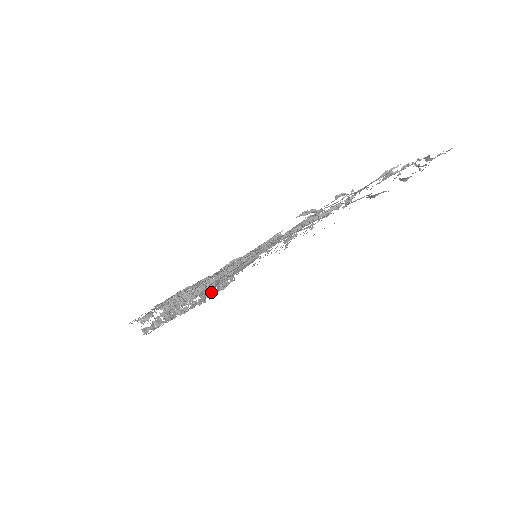
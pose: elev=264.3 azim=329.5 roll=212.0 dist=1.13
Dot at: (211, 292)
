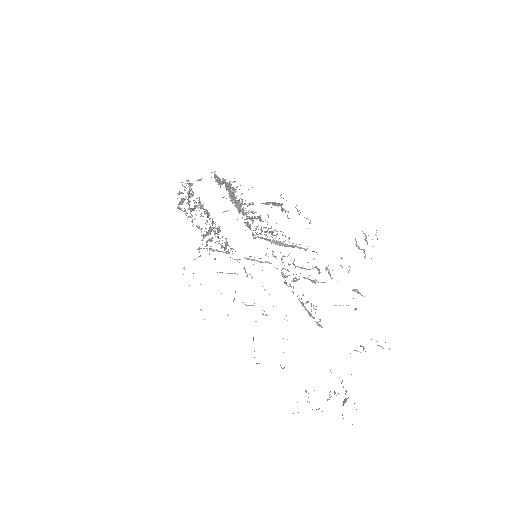
Dot at: (211, 240)
